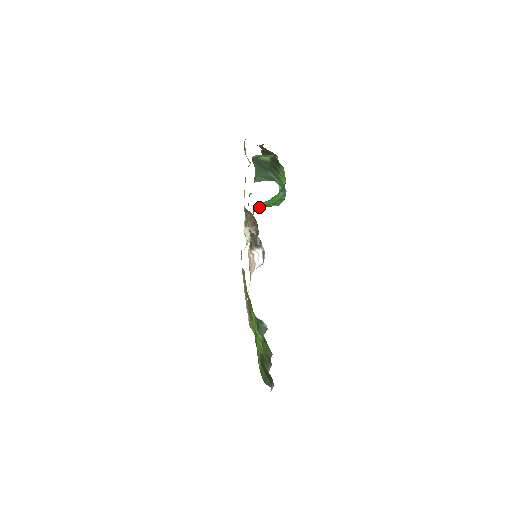
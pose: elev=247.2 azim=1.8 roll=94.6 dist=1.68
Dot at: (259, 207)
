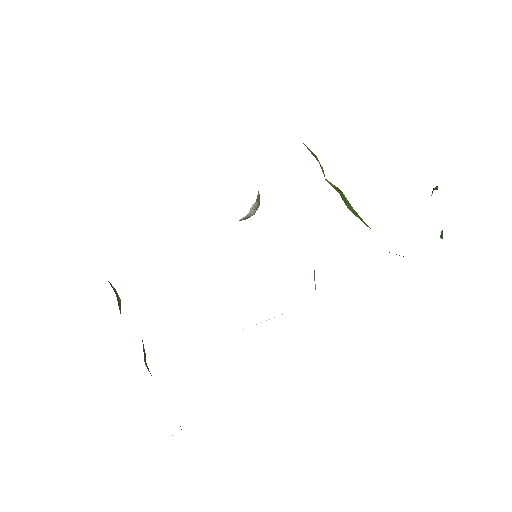
Dot at: occluded
